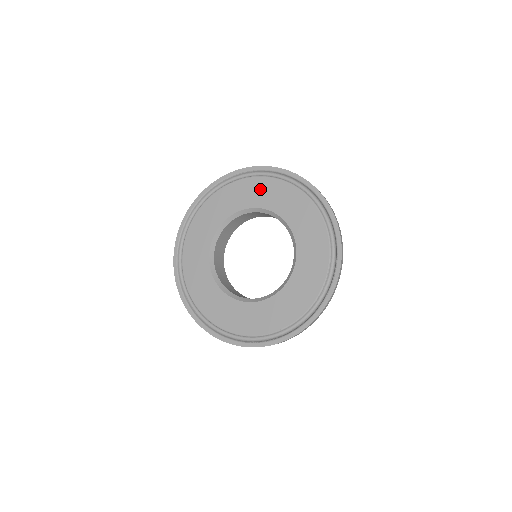
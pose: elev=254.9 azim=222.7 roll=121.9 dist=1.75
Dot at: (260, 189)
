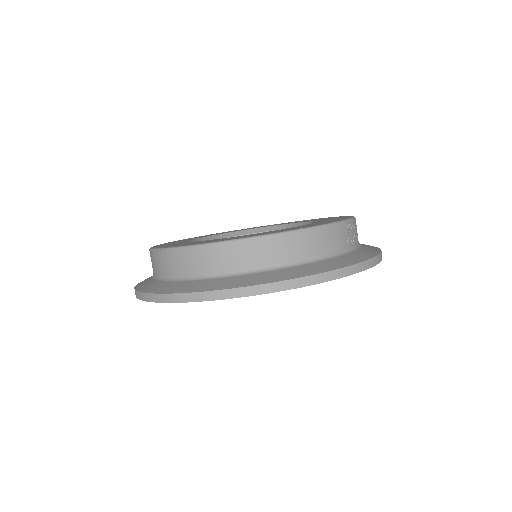
Dot at: occluded
